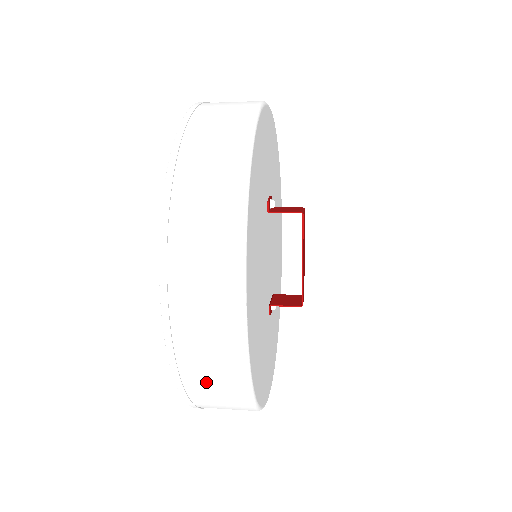
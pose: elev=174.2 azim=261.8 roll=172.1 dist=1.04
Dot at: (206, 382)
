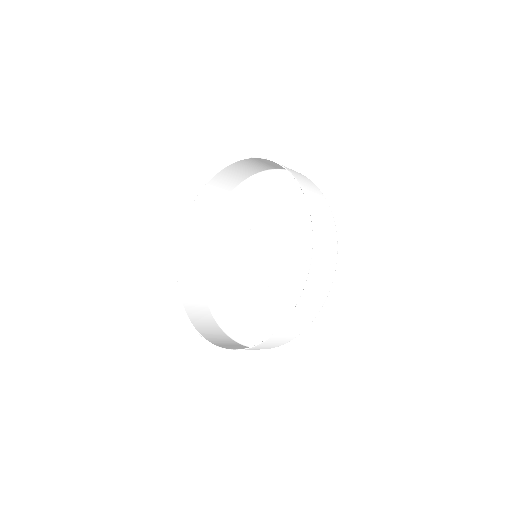
Dot at: (324, 253)
